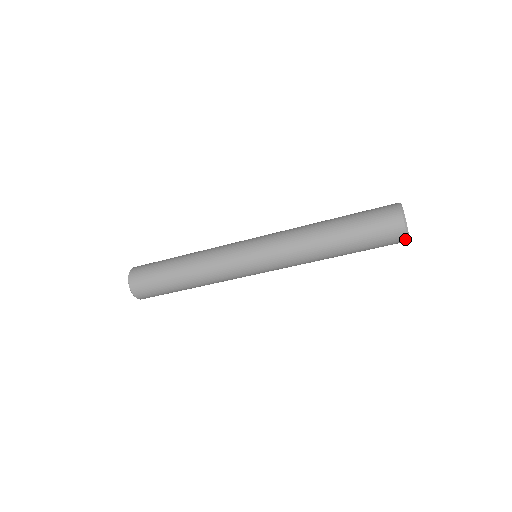
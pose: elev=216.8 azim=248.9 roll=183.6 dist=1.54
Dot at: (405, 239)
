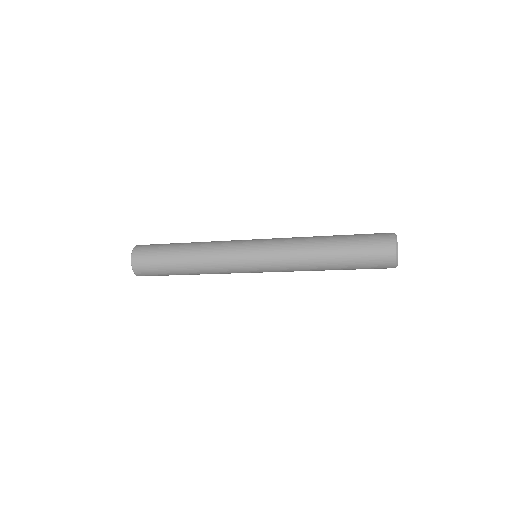
Dot at: (394, 263)
